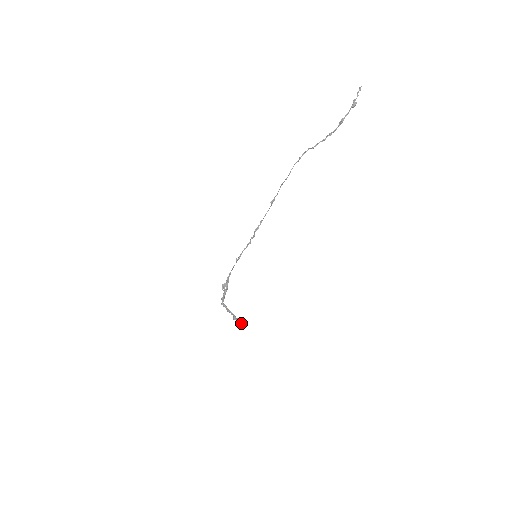
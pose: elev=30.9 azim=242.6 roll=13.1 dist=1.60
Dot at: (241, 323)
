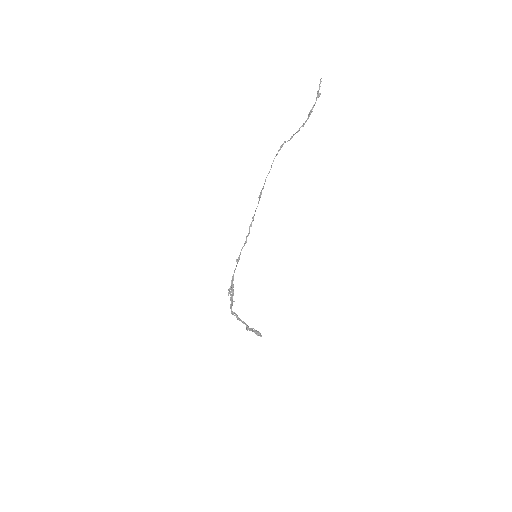
Dot at: (256, 334)
